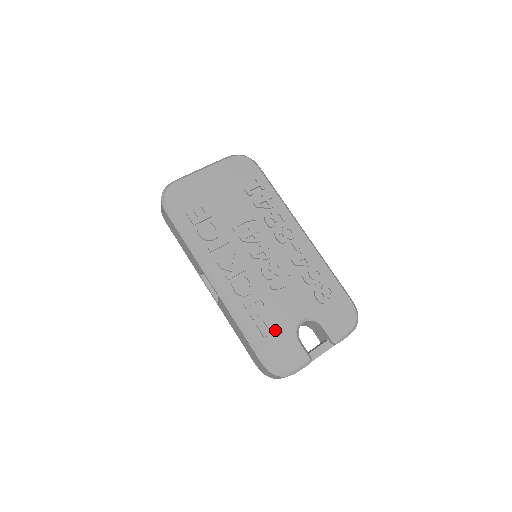
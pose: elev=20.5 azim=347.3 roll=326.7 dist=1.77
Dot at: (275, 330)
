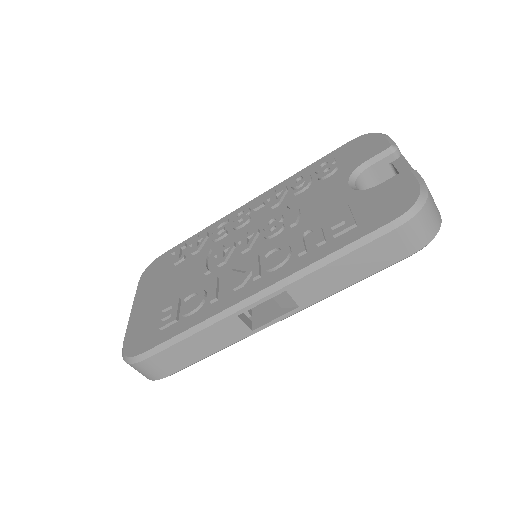
Dot at: (350, 212)
